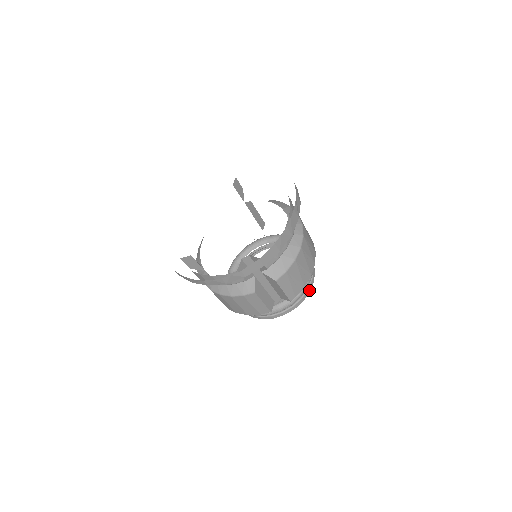
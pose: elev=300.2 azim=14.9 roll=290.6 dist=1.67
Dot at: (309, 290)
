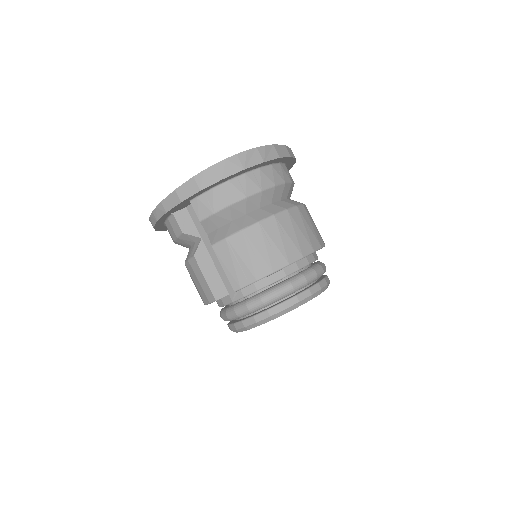
Dot at: (283, 307)
